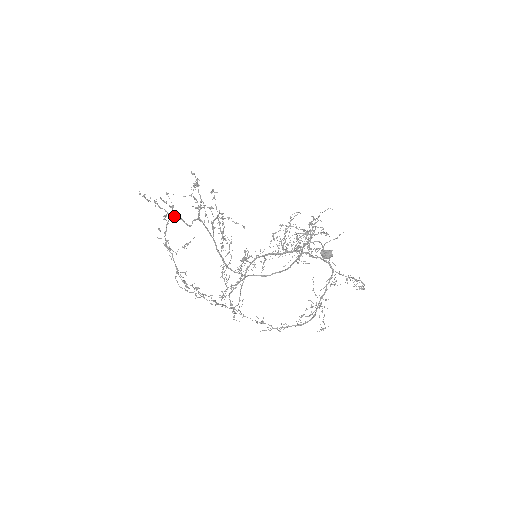
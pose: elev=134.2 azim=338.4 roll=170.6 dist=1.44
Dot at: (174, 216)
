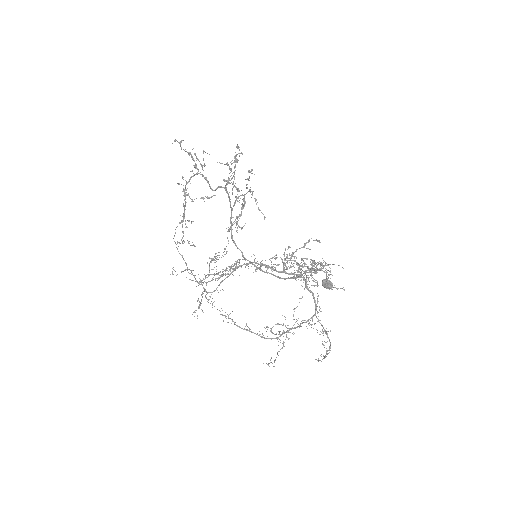
Dot at: (202, 174)
